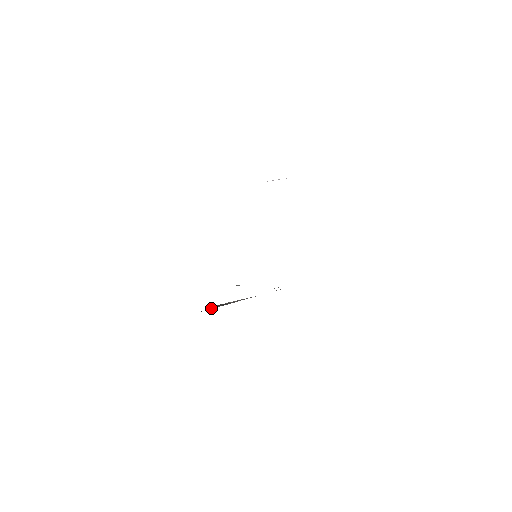
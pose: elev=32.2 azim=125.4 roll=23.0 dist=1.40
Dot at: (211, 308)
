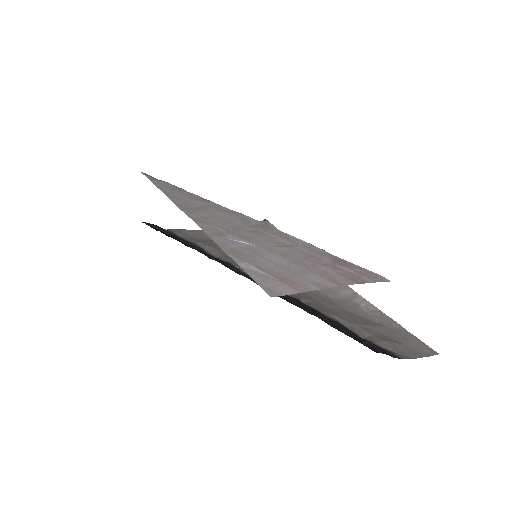
Dot at: occluded
